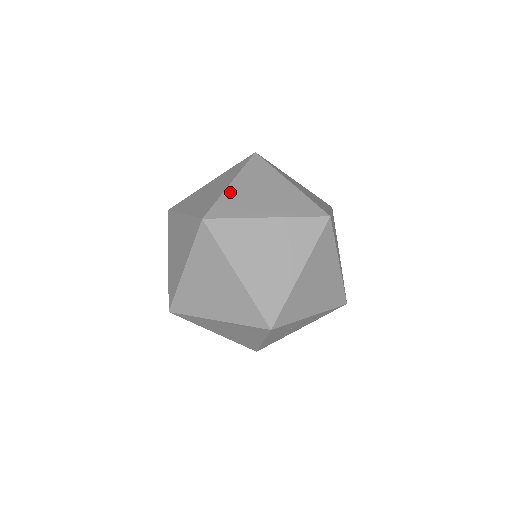
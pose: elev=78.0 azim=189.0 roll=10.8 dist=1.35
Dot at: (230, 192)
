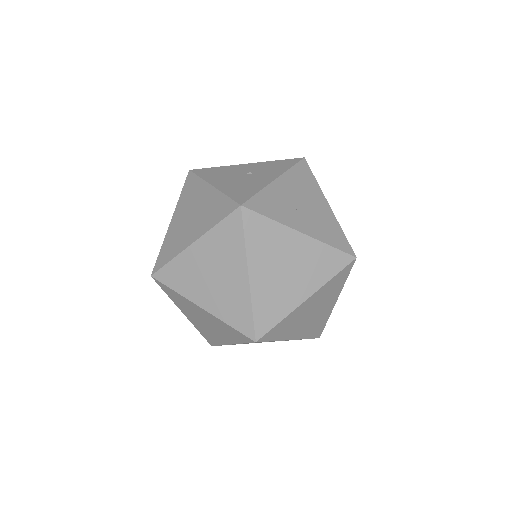
Dot at: (185, 257)
